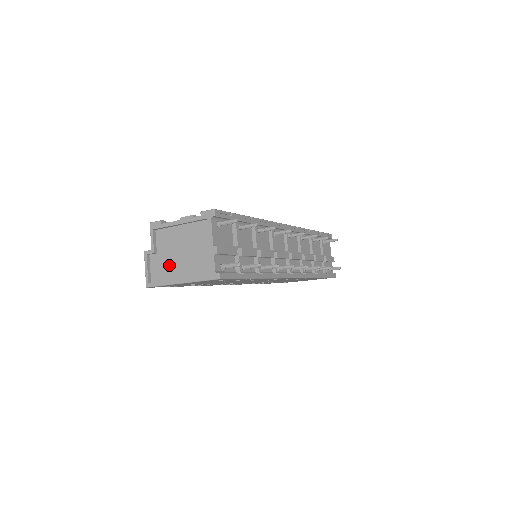
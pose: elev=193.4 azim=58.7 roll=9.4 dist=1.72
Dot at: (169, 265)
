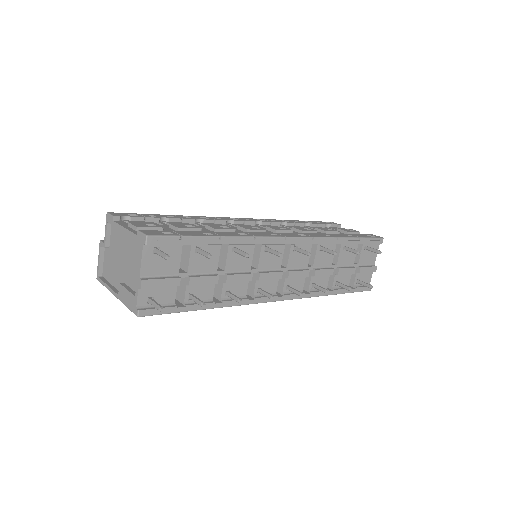
Dot at: (114, 268)
